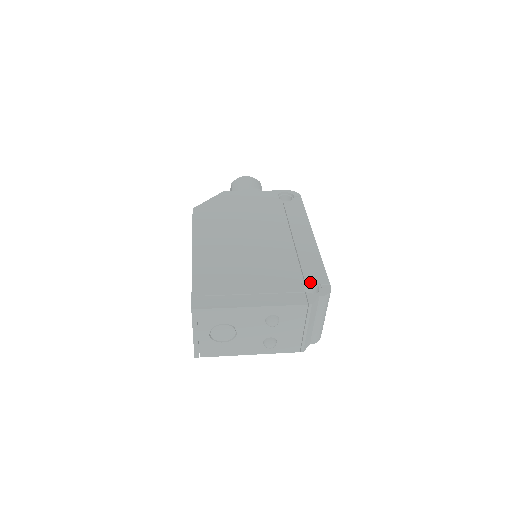
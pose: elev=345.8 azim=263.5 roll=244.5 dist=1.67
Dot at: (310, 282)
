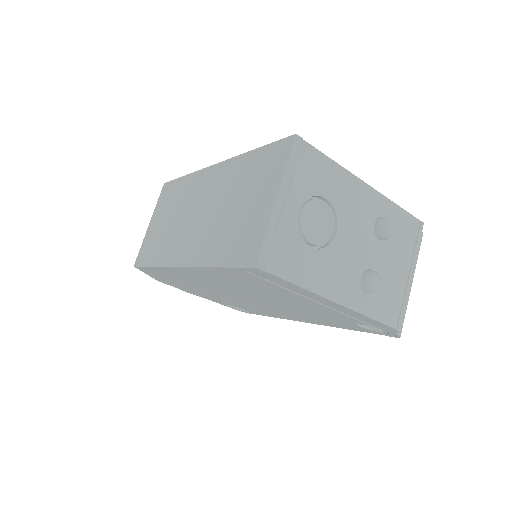
Dot at: occluded
